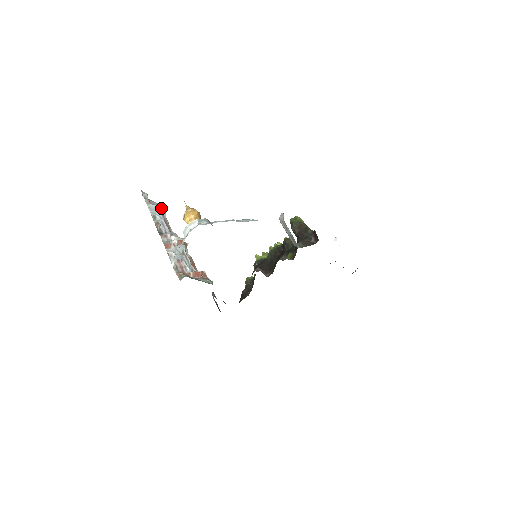
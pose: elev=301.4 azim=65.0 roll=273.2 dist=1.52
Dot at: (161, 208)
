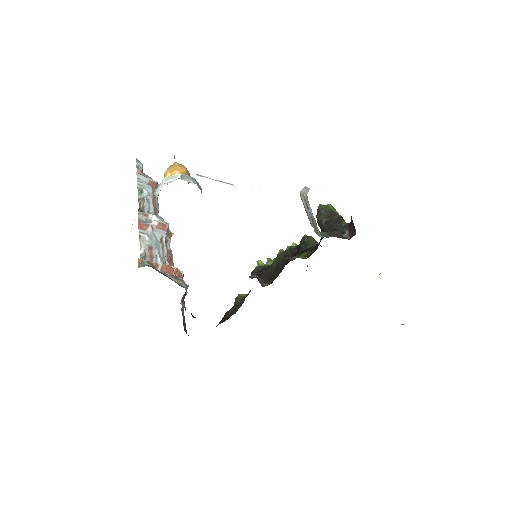
Dot at: (154, 184)
